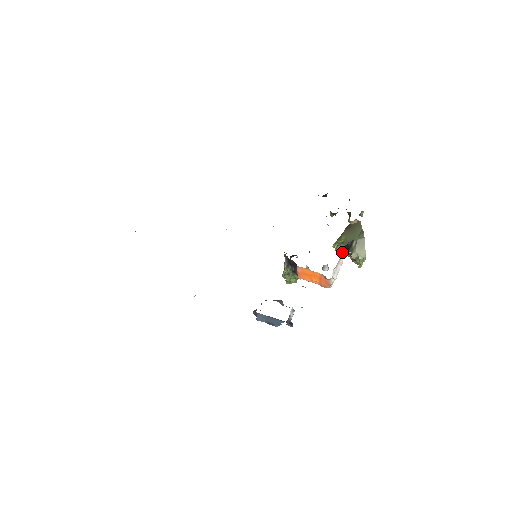
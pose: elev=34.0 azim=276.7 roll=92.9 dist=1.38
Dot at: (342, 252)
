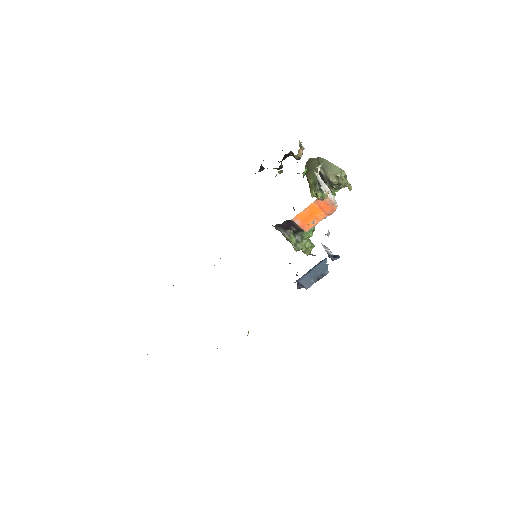
Dot at: (322, 190)
